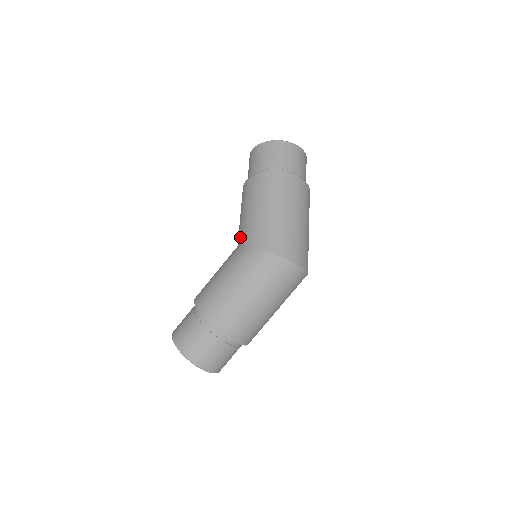
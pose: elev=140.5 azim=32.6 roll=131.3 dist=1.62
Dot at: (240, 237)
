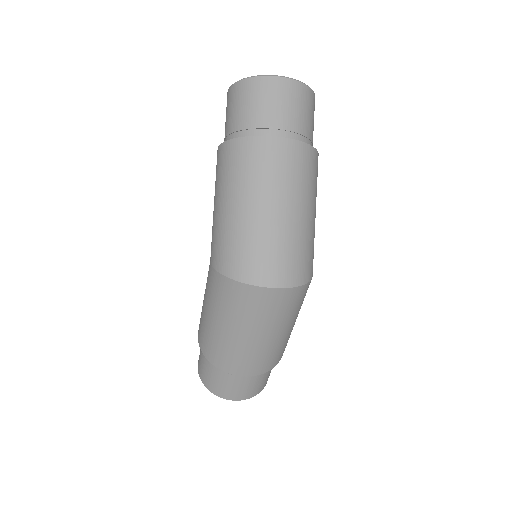
Dot at: occluded
